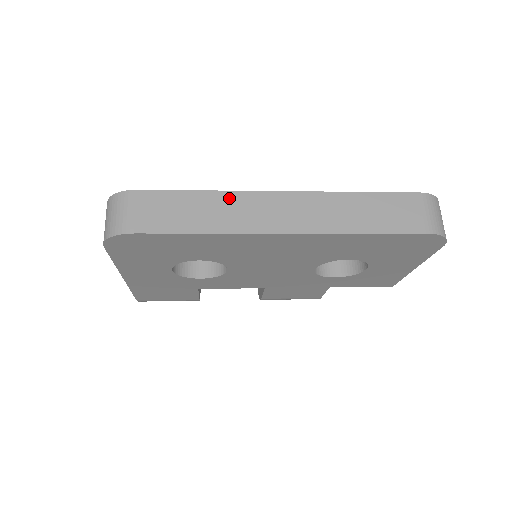
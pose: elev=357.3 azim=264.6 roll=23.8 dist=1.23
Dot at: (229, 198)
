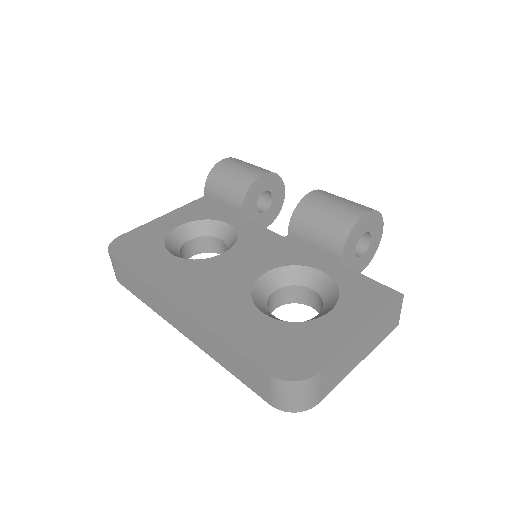
Dot at: (151, 290)
